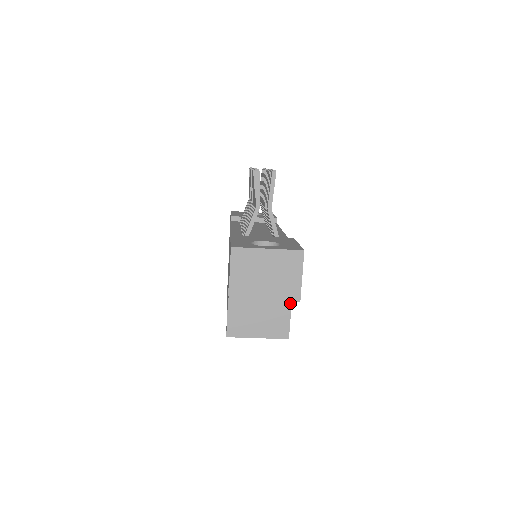
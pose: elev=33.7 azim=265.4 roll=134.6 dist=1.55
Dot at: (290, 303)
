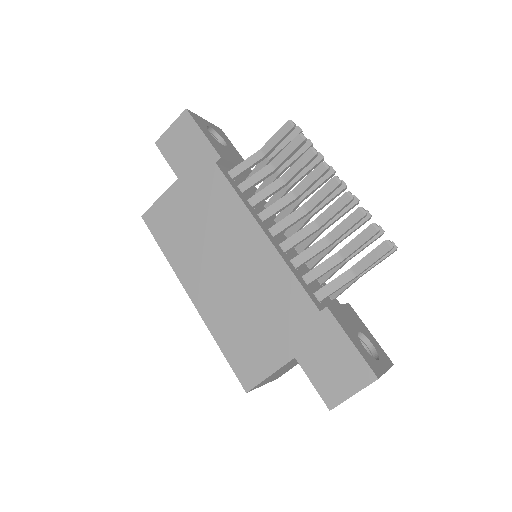
Dot at: occluded
